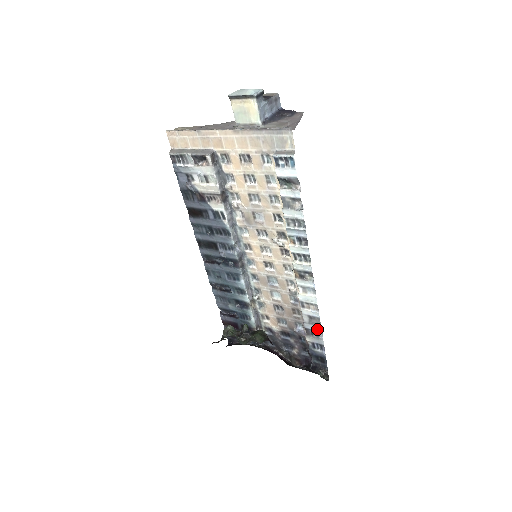
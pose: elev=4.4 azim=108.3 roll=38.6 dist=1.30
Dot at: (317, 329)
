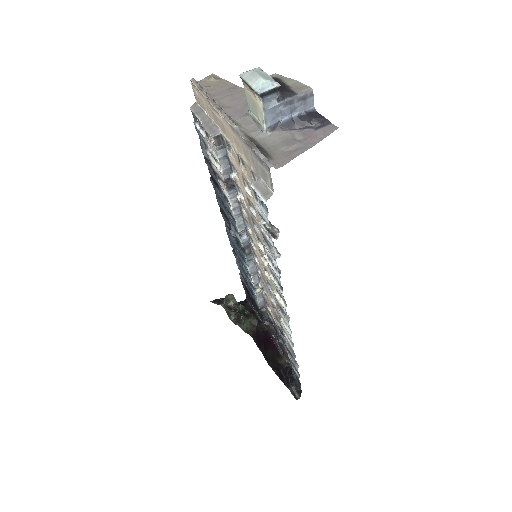
Dot at: (293, 357)
